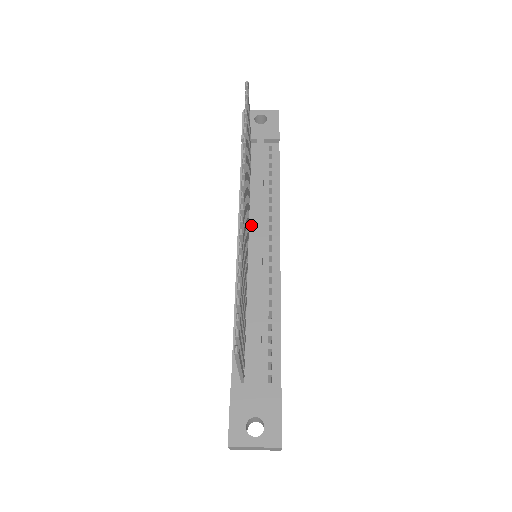
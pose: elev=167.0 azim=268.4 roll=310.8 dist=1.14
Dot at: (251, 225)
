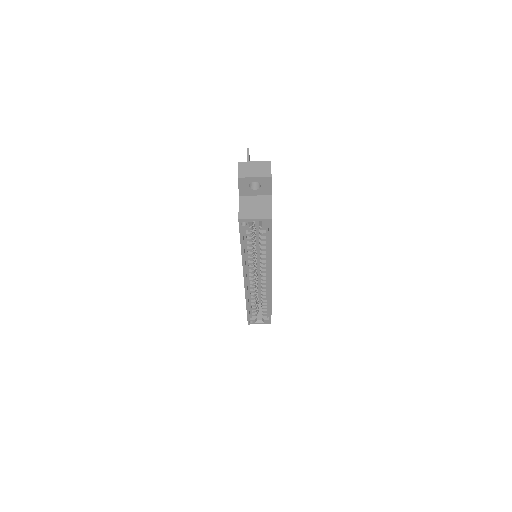
Dot at: occluded
